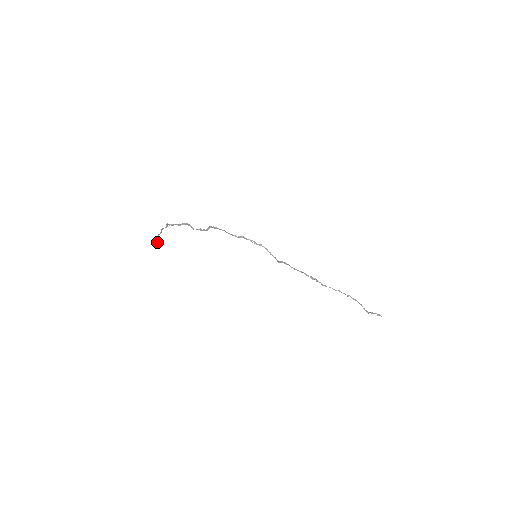
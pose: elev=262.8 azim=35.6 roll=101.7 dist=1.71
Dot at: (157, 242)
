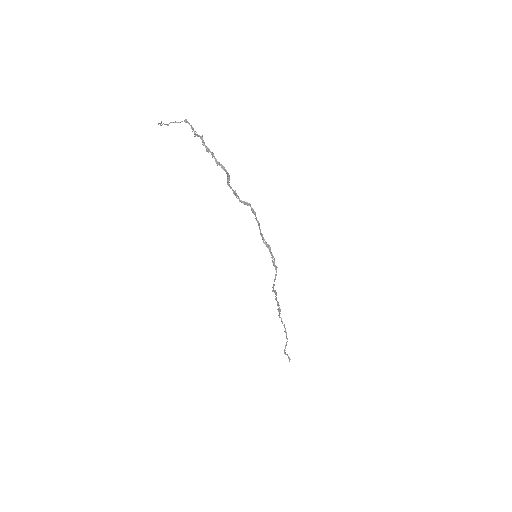
Dot at: (163, 123)
